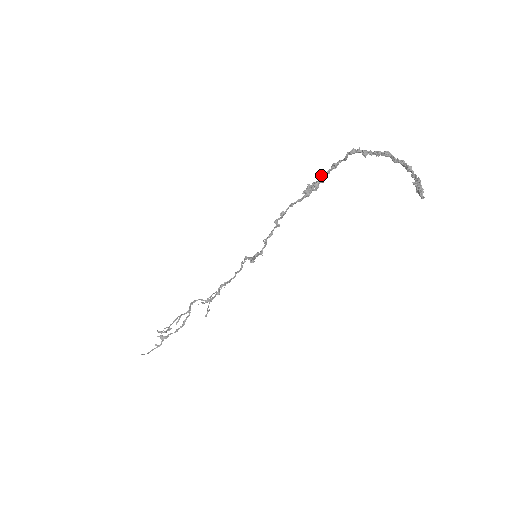
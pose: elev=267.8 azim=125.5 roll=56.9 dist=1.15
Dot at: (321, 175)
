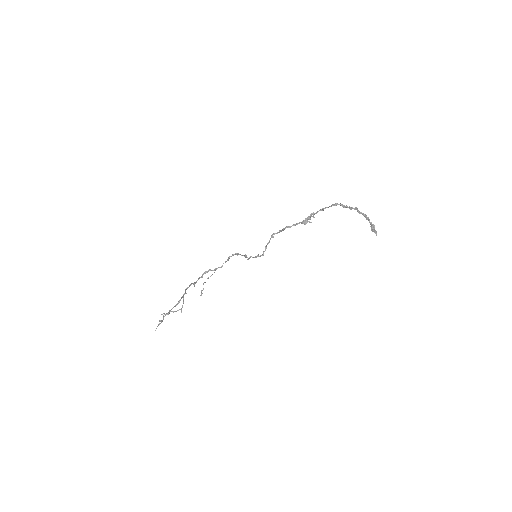
Dot at: (313, 213)
